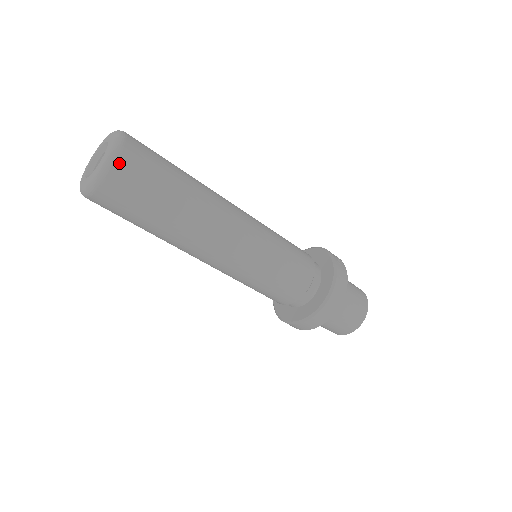
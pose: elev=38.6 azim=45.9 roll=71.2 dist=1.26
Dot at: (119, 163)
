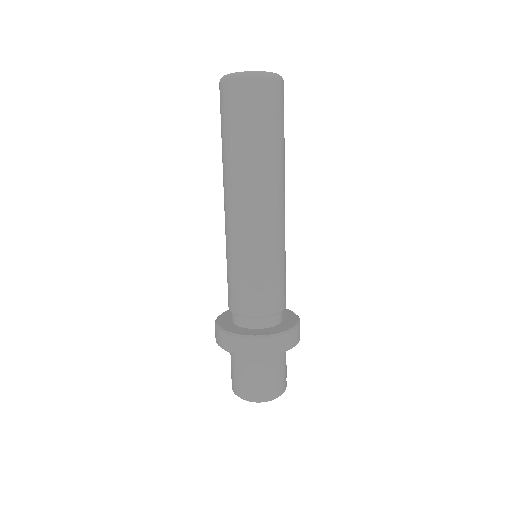
Dot at: (280, 83)
